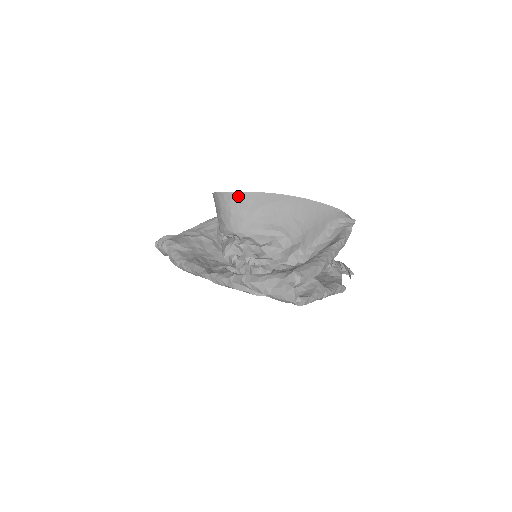
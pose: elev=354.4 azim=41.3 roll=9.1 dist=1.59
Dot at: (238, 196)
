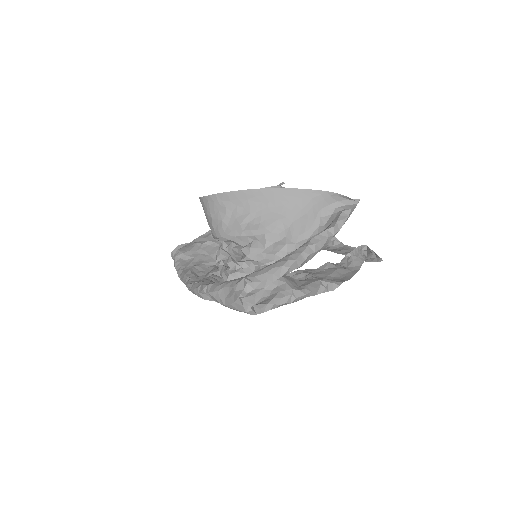
Dot at: (213, 199)
